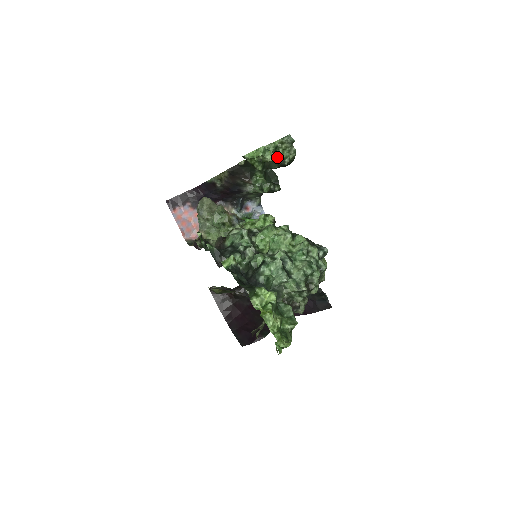
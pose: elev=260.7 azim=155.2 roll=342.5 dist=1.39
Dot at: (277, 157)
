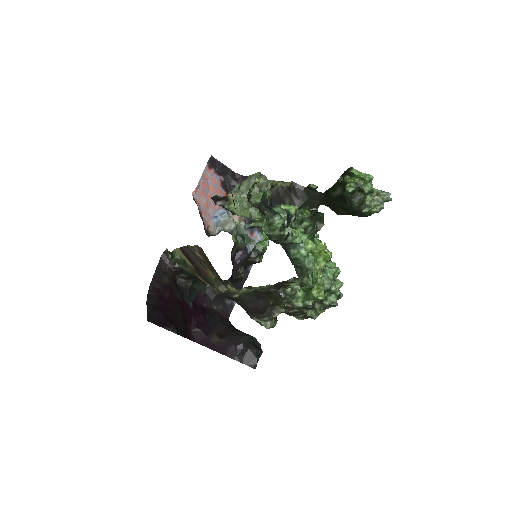
Dot at: (366, 198)
